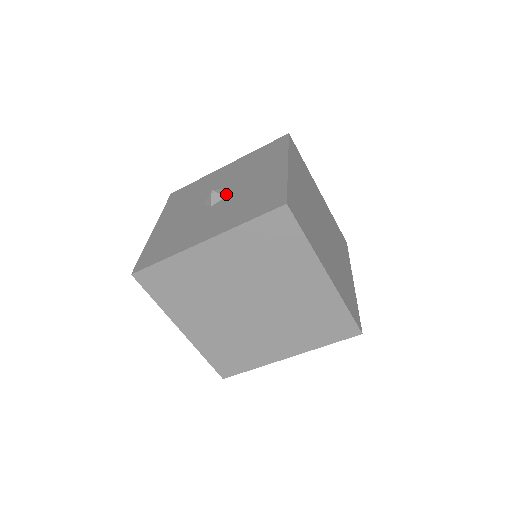
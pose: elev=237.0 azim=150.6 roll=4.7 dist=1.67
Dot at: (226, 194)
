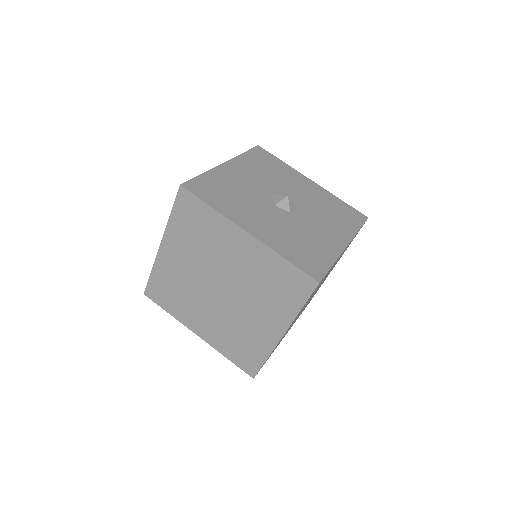
Dot at: (292, 210)
